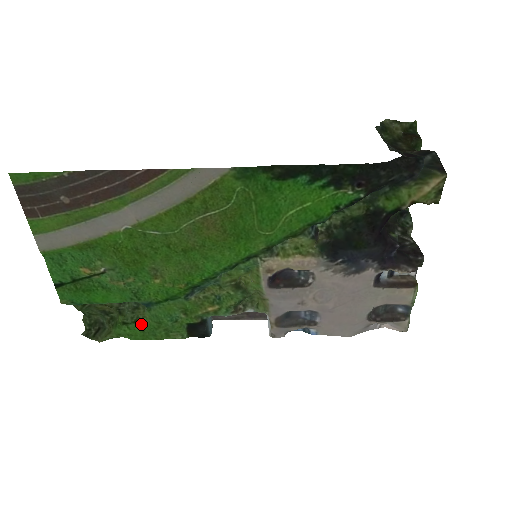
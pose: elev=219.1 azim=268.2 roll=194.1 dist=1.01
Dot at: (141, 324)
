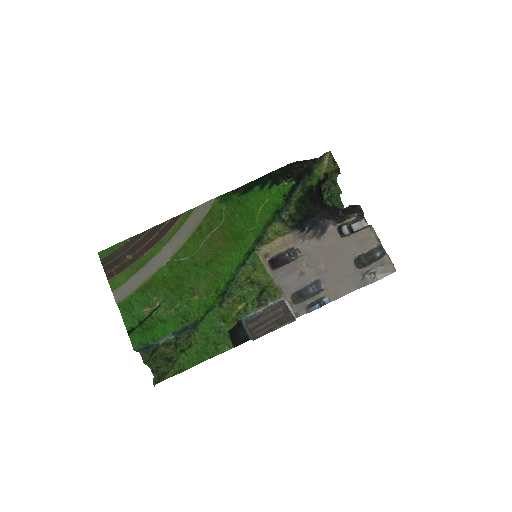
Dot at: (194, 347)
